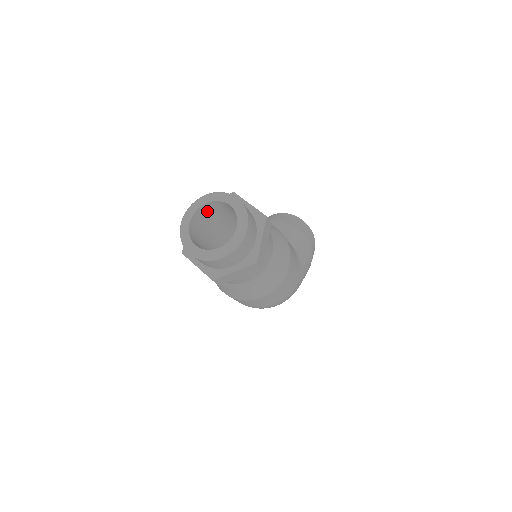
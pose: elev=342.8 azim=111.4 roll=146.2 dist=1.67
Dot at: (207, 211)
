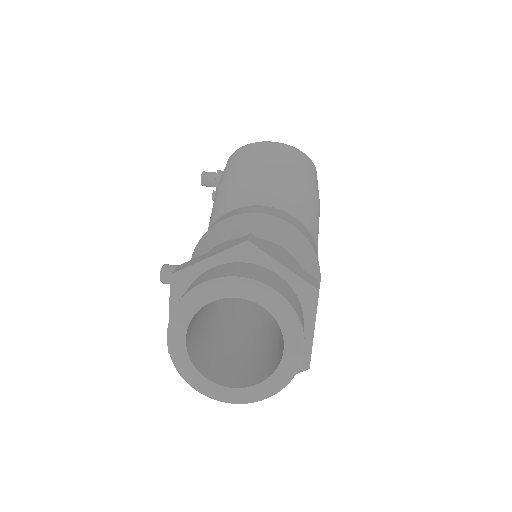
Dot at: occluded
